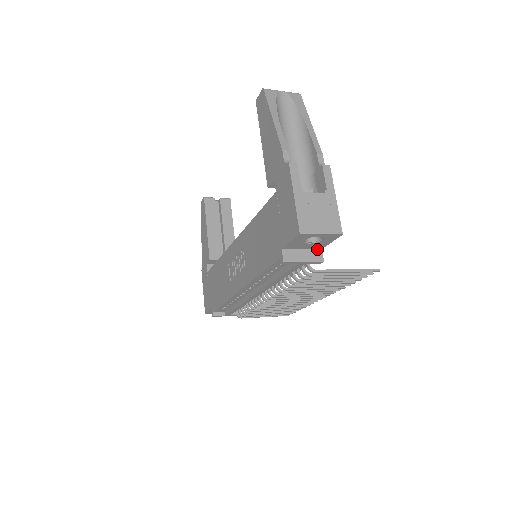
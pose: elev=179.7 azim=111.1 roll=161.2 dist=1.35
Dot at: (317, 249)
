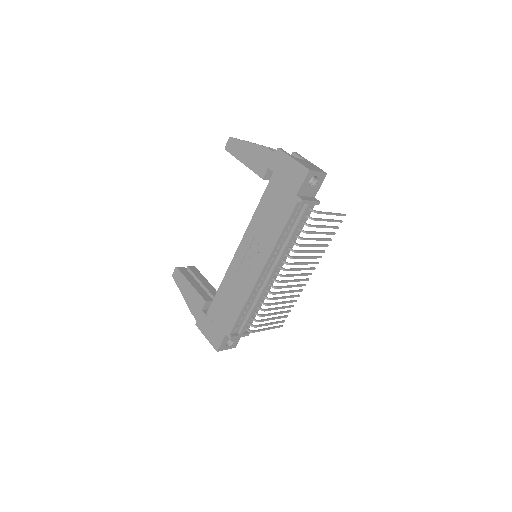
Dot at: (312, 197)
